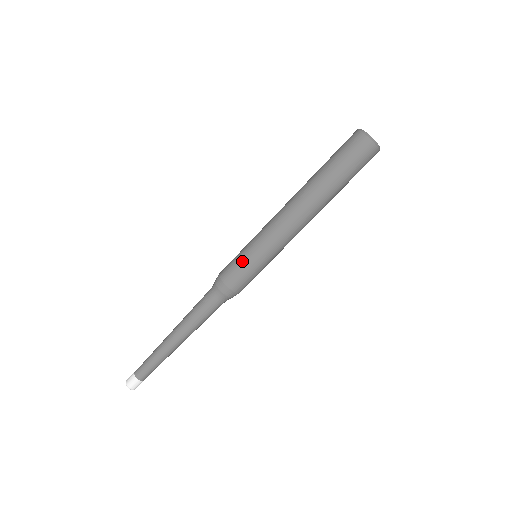
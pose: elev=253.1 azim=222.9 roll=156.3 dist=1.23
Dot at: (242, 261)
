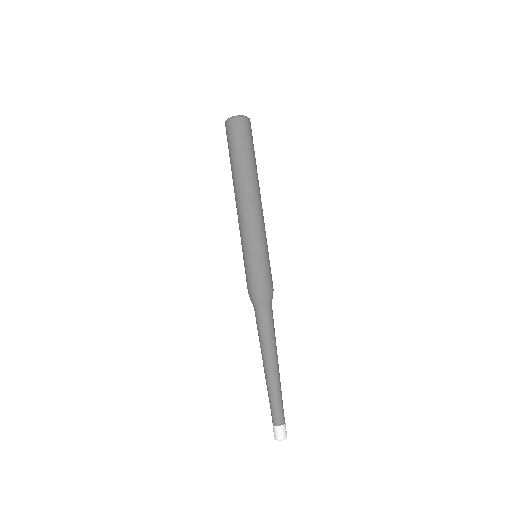
Dot at: (246, 267)
